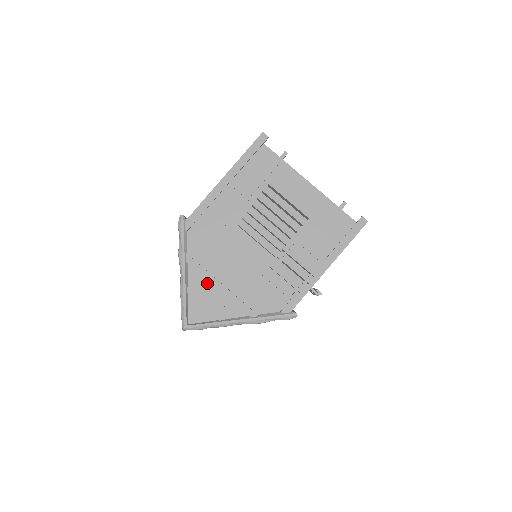
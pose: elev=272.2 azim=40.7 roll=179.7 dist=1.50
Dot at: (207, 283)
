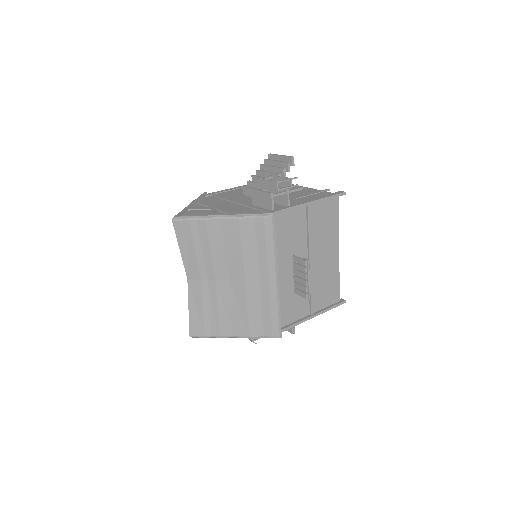
Dot at: occluded
